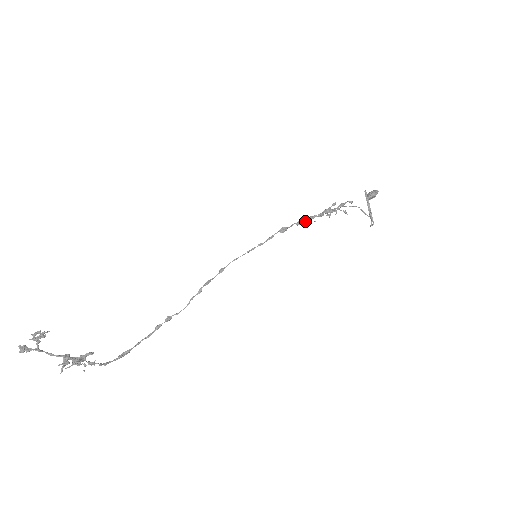
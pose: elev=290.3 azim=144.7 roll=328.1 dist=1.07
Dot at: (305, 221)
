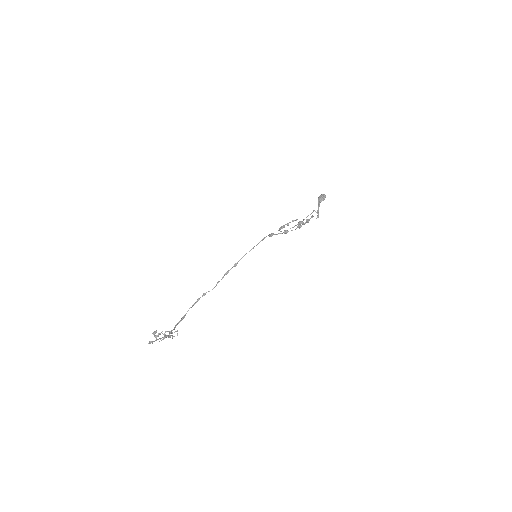
Dot at: (286, 233)
